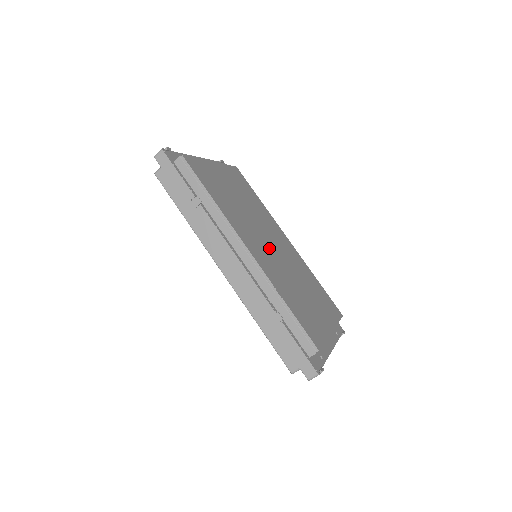
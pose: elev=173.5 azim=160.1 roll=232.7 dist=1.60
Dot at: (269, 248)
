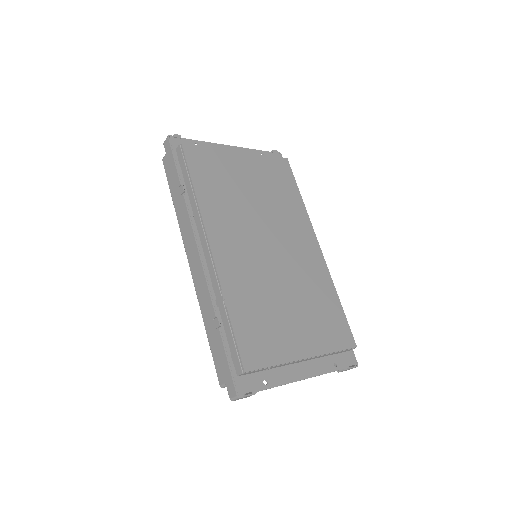
Dot at: (259, 249)
